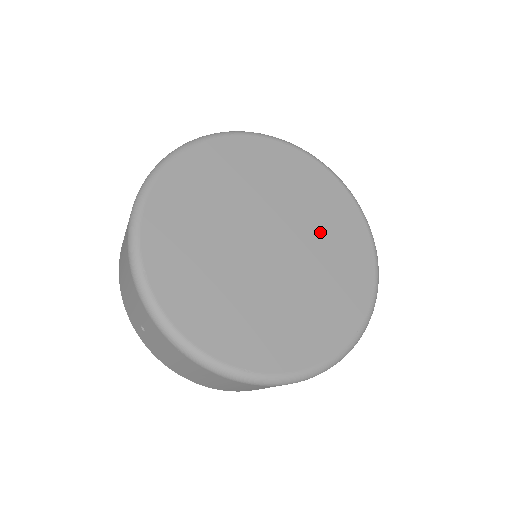
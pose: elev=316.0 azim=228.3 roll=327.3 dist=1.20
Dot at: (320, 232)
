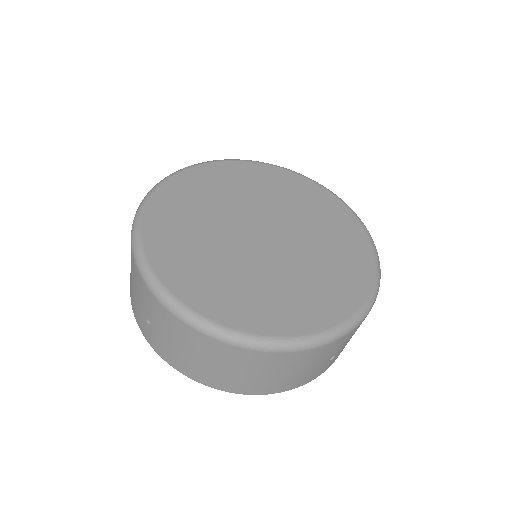
Dot at: (313, 226)
